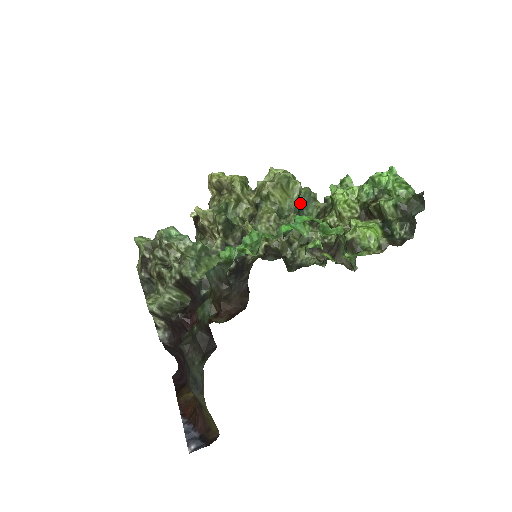
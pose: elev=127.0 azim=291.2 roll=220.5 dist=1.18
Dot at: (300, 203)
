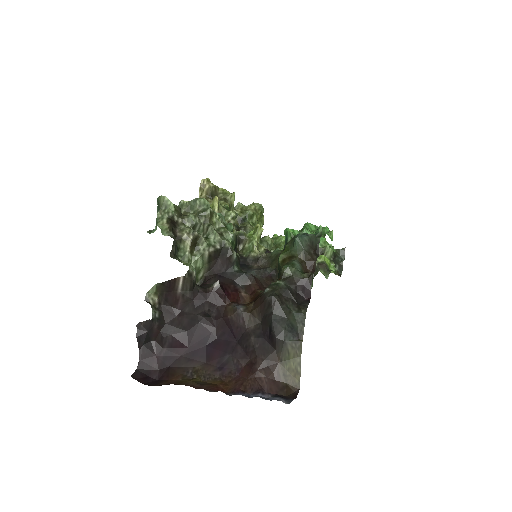
Dot at: occluded
